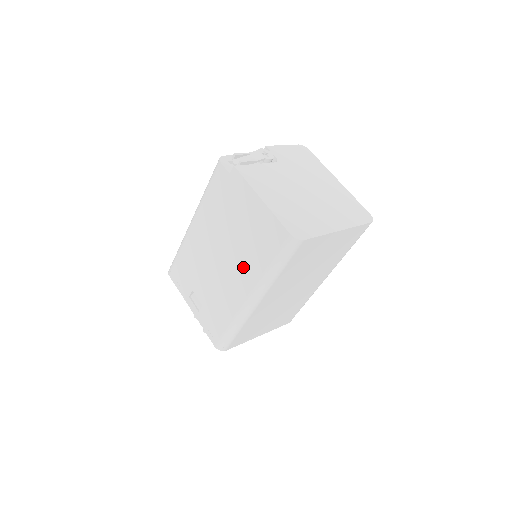
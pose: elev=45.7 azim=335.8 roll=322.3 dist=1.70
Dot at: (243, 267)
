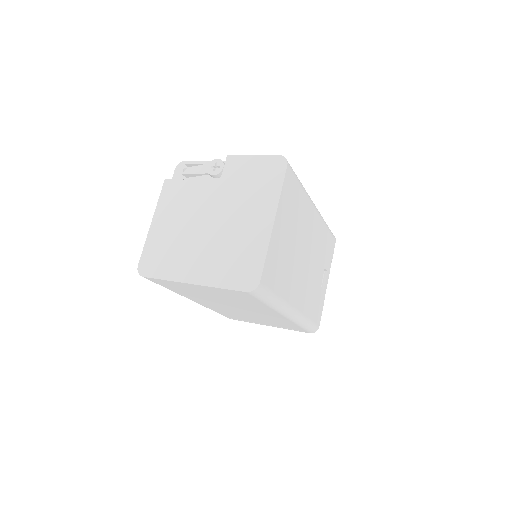
Dot at: occluded
